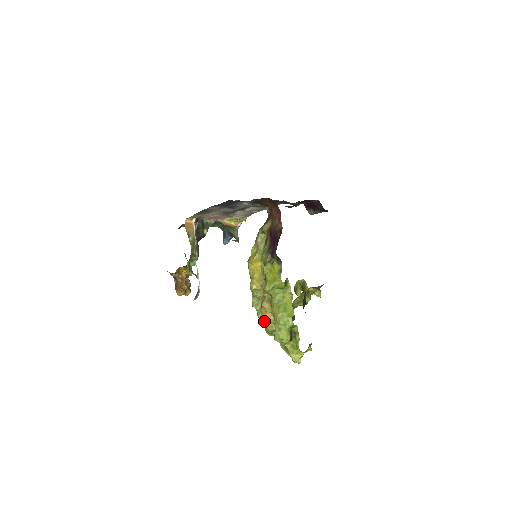
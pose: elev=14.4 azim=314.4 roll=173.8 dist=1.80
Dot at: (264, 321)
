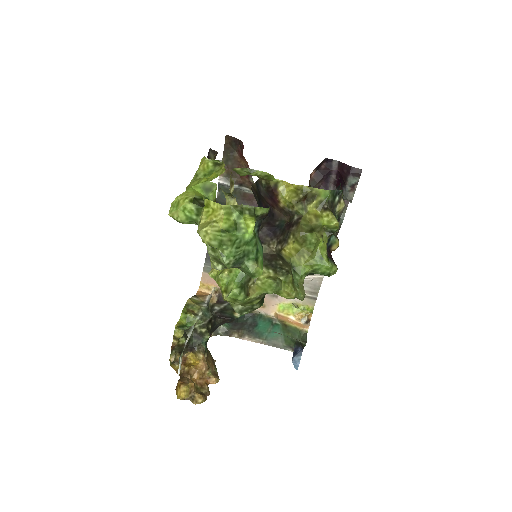
Dot at: (212, 270)
